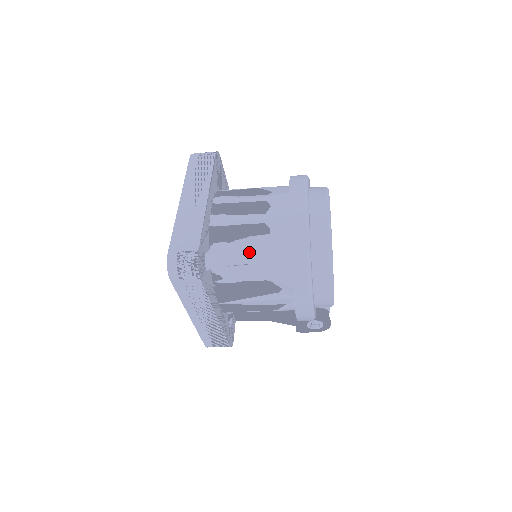
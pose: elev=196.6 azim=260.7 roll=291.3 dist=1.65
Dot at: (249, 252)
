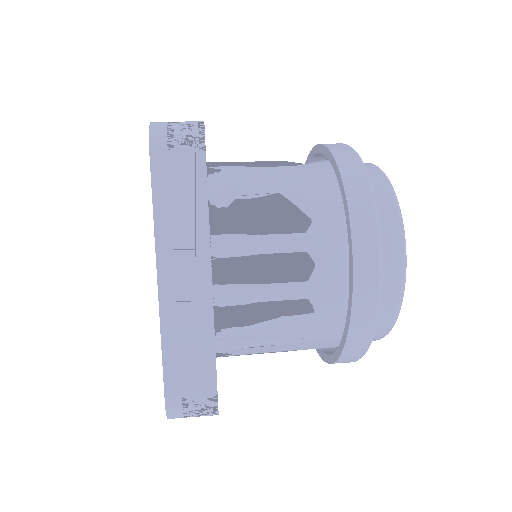
Dot at: (278, 336)
